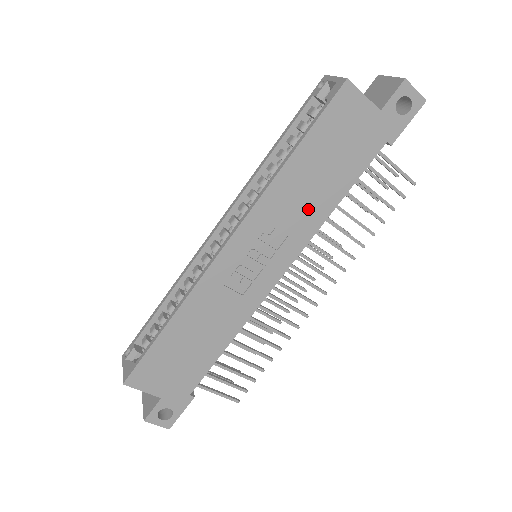
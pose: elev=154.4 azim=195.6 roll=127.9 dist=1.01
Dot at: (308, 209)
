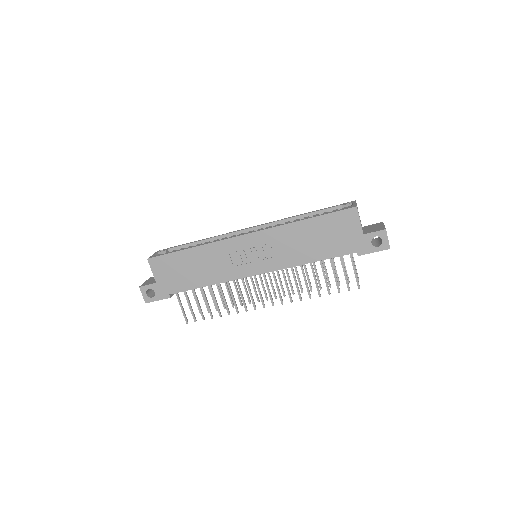
Dot at: (295, 252)
